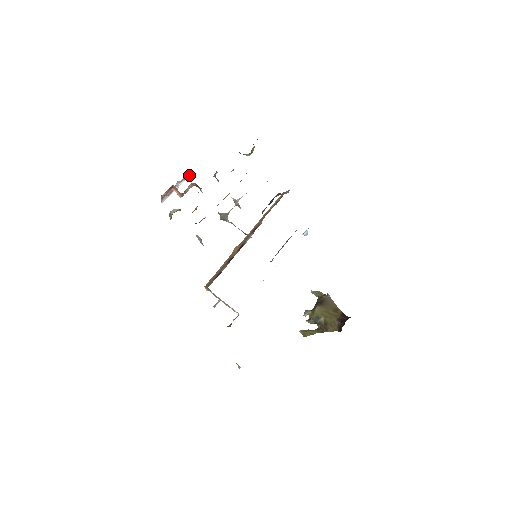
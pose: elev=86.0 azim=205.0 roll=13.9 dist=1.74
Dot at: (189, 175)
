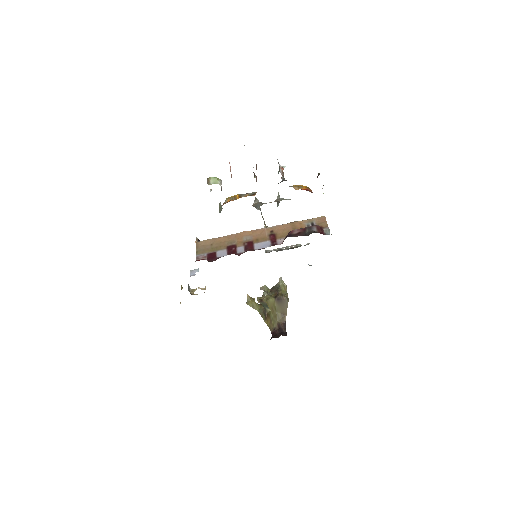
Dot at: occluded
